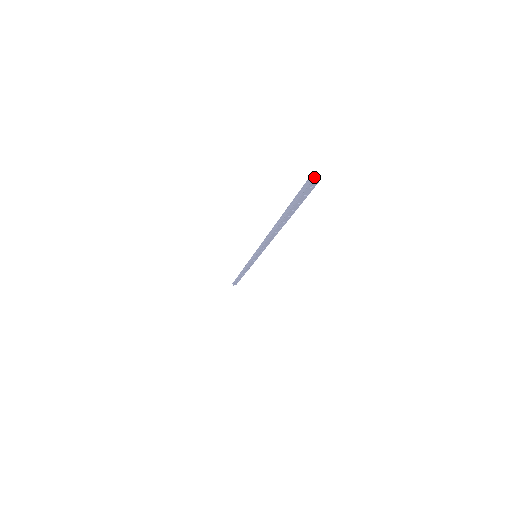
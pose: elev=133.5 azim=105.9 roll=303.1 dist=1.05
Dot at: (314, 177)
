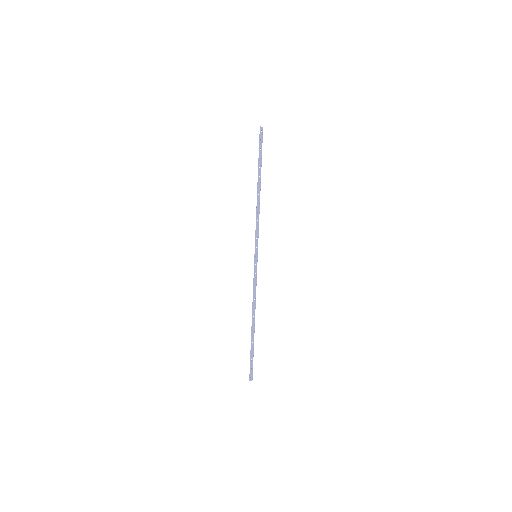
Dot at: (262, 127)
